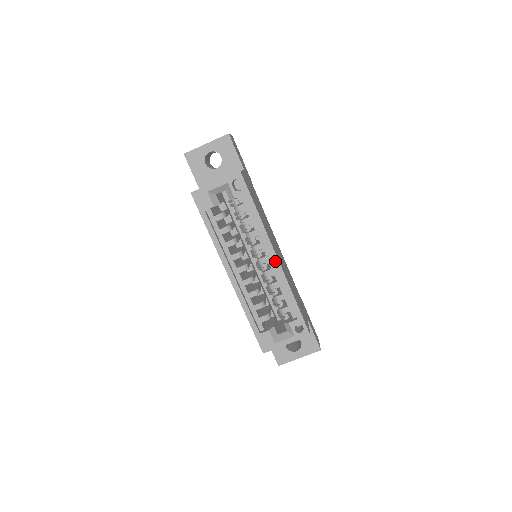
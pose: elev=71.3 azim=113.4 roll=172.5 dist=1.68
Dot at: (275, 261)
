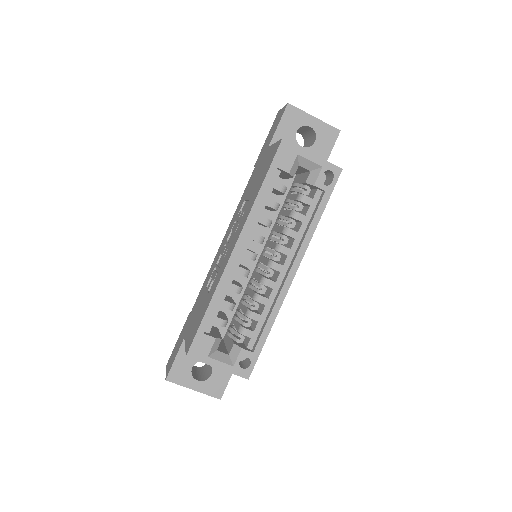
Dot at: (289, 278)
